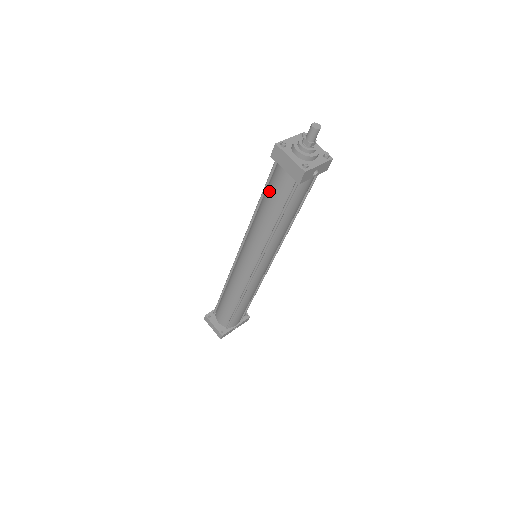
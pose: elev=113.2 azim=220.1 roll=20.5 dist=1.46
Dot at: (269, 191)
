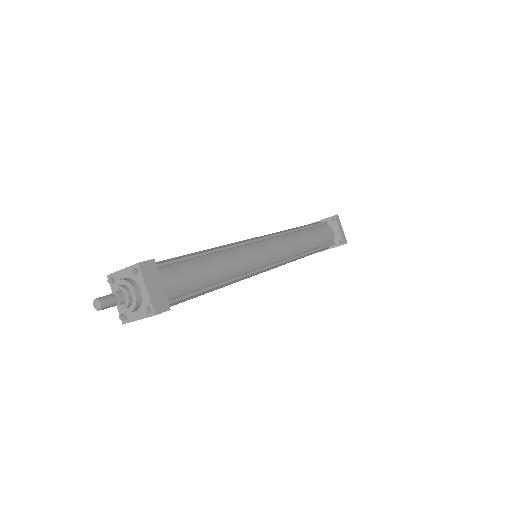
Dot at: occluded
